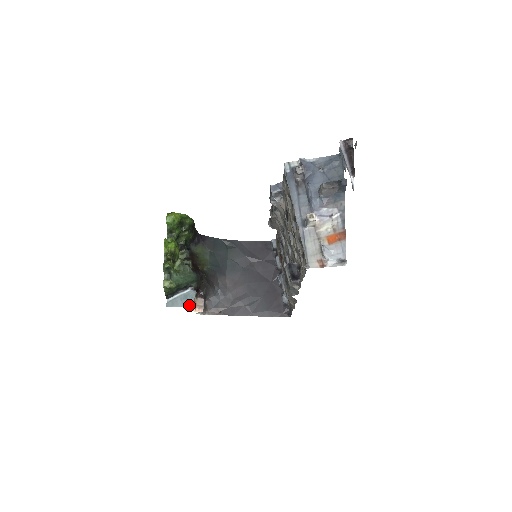
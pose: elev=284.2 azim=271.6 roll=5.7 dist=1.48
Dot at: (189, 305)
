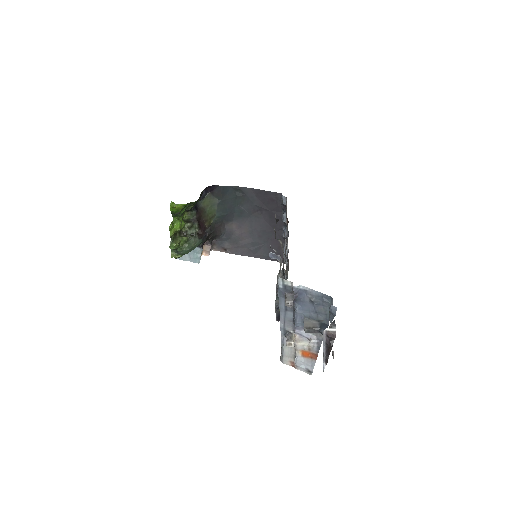
Dot at: (196, 261)
